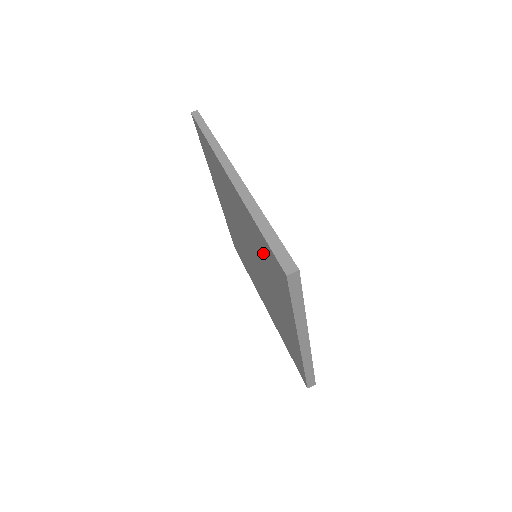
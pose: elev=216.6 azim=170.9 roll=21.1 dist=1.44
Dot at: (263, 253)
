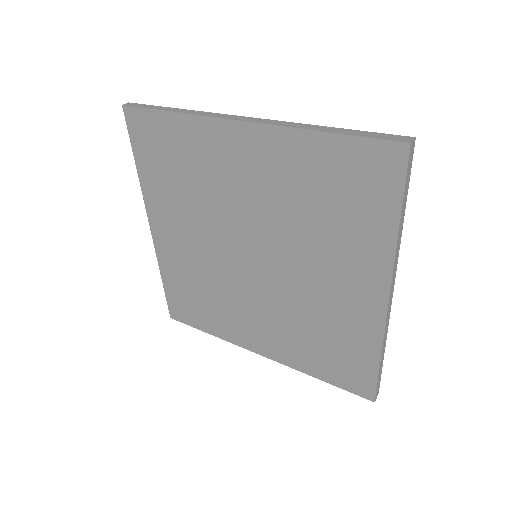
Dot at: (319, 187)
